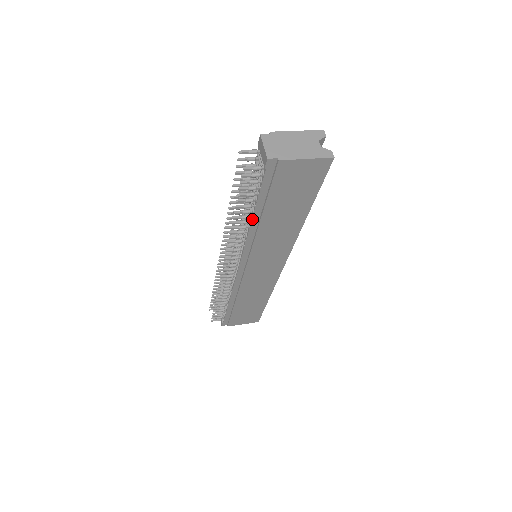
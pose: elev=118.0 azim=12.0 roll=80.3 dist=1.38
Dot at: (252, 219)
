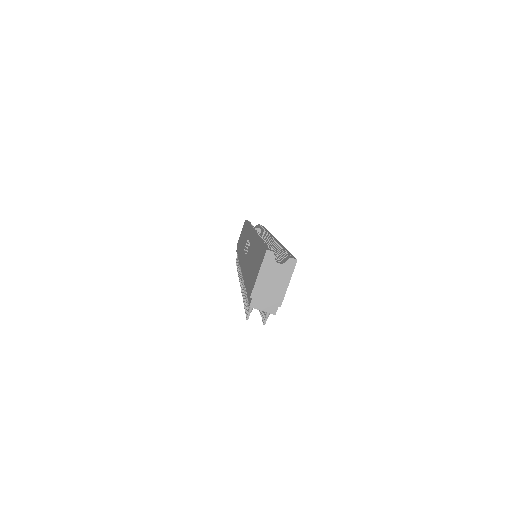
Dot at: occluded
